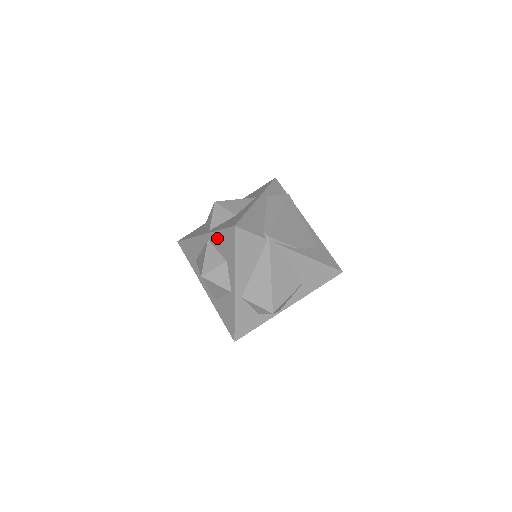
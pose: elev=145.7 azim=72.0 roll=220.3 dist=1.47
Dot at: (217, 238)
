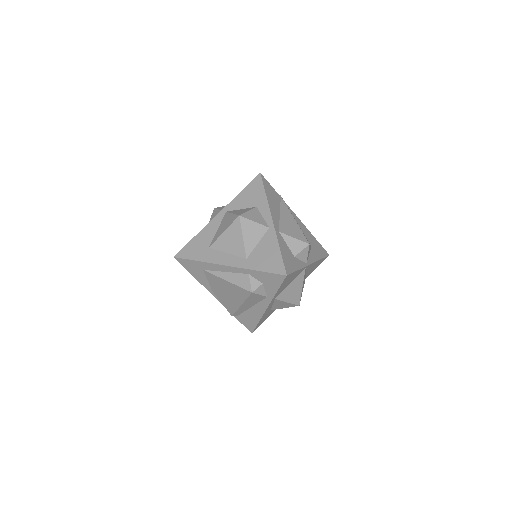
Dot at: (240, 199)
